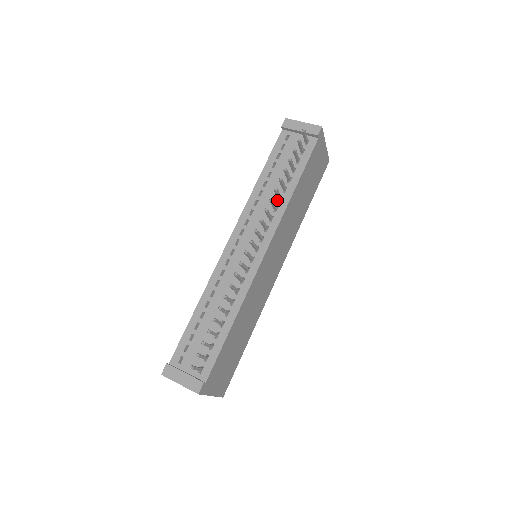
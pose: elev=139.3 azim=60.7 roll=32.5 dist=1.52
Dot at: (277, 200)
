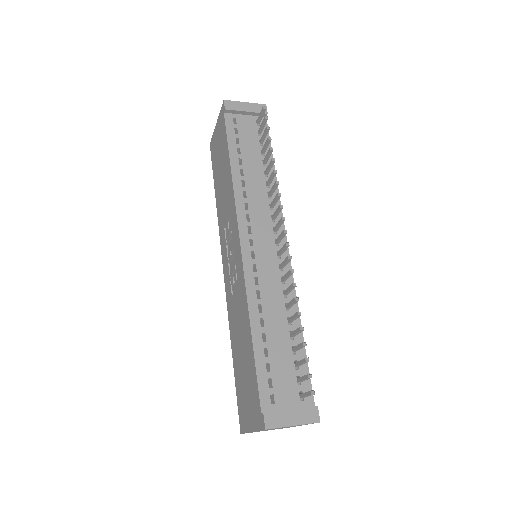
Dot at: (265, 186)
